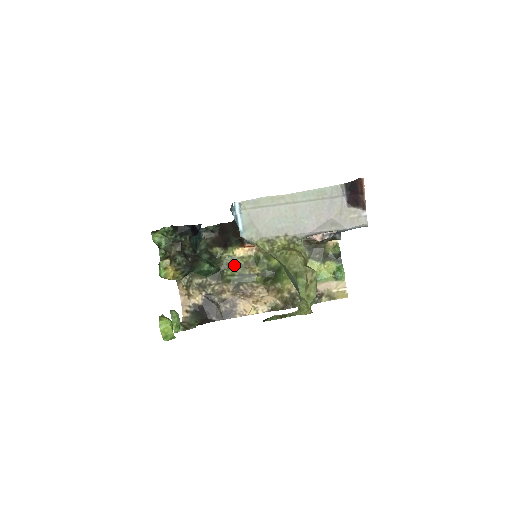
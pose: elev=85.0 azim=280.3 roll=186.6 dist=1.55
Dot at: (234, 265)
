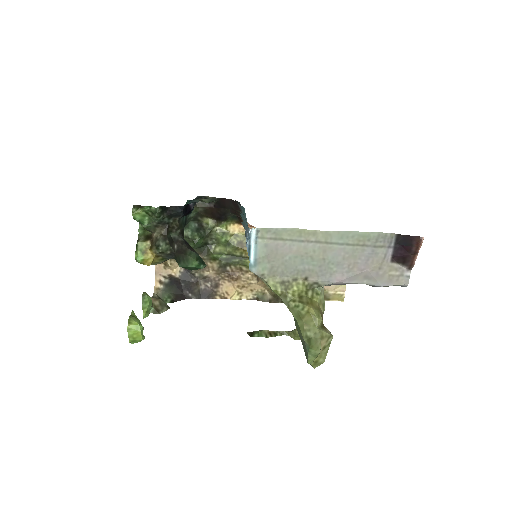
Dot at: (225, 242)
